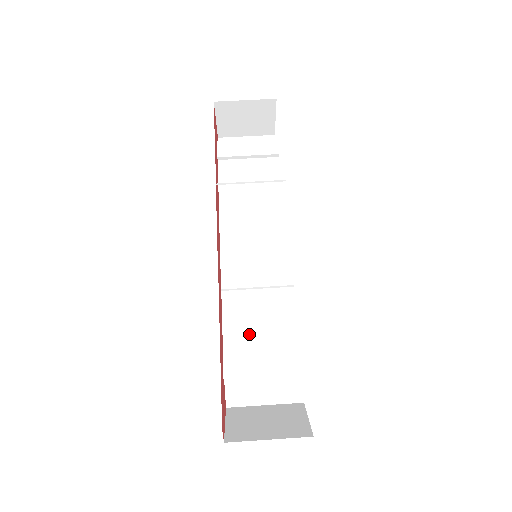
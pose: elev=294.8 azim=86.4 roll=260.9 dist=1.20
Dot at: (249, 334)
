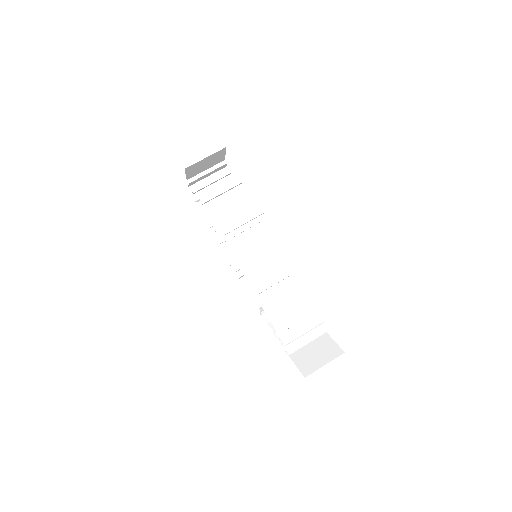
Dot at: (284, 314)
